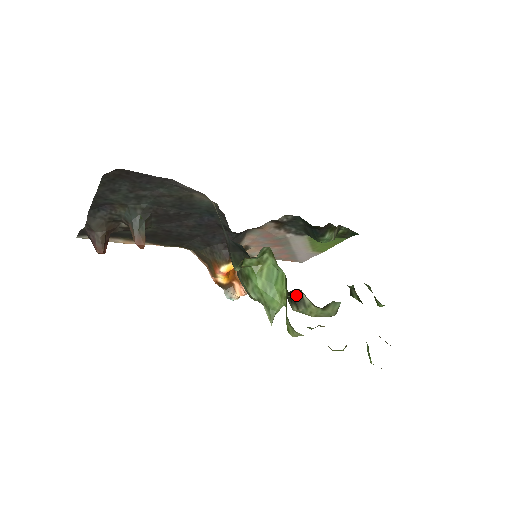
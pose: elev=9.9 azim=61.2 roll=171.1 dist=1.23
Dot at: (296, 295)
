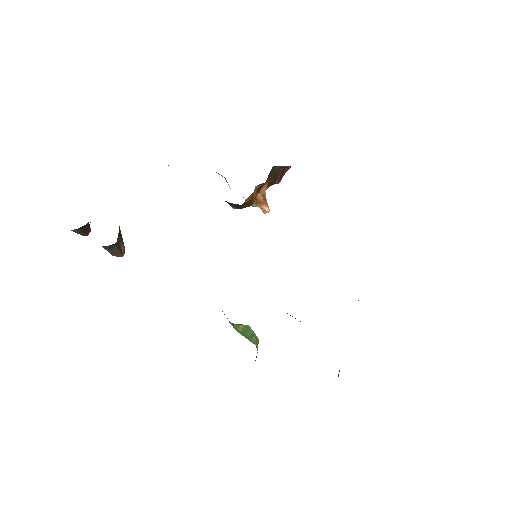
Dot at: occluded
